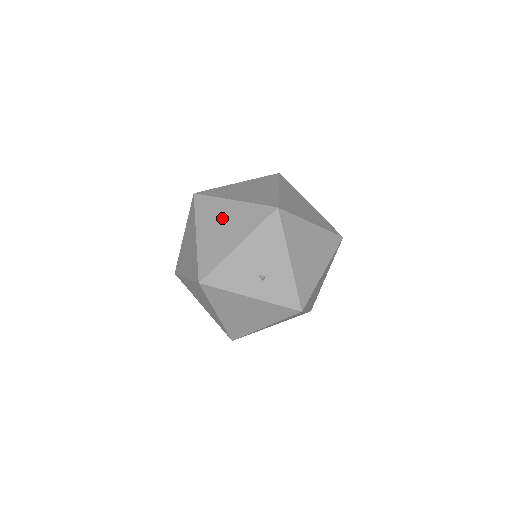
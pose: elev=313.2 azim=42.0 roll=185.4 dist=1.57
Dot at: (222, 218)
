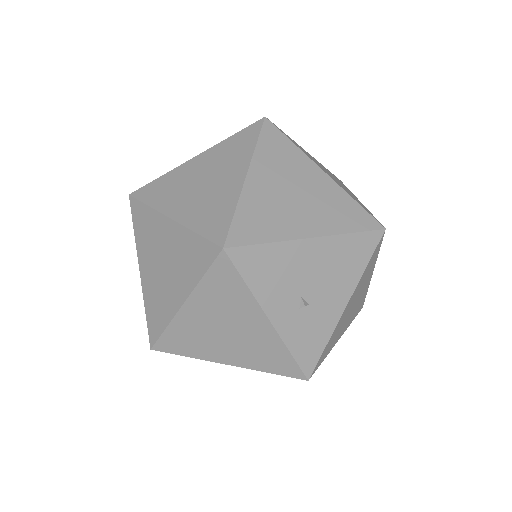
Dot at: (299, 182)
